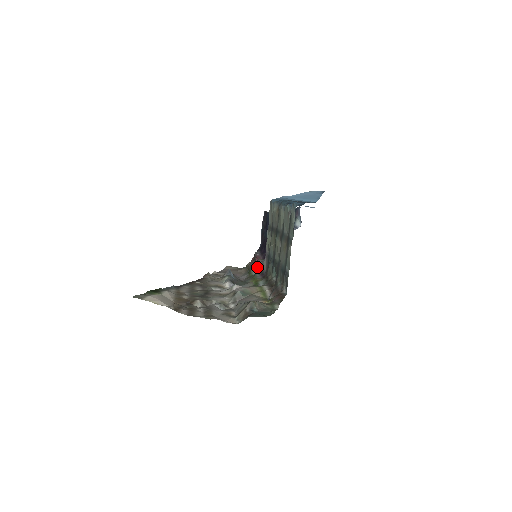
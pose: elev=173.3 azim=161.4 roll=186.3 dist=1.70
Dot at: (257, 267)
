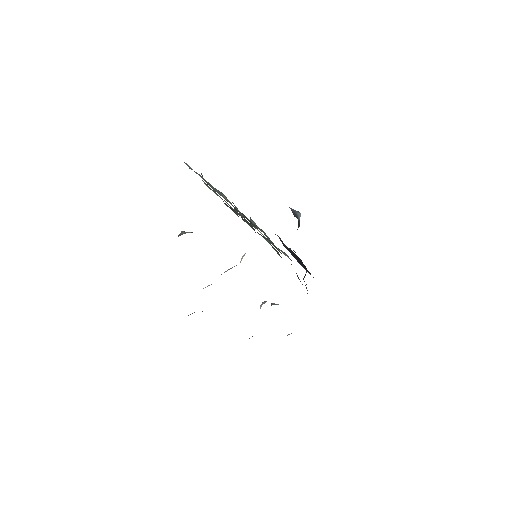
Dot at: occluded
